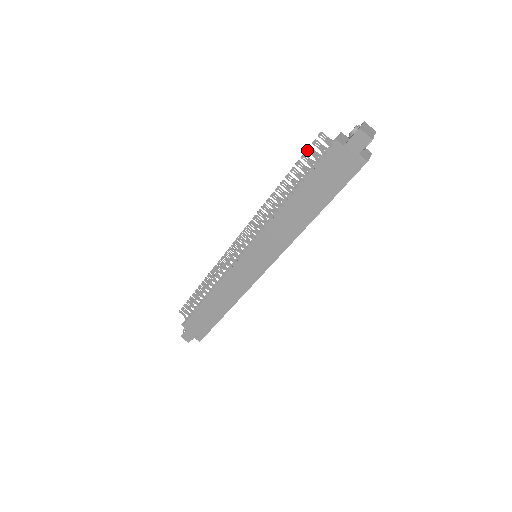
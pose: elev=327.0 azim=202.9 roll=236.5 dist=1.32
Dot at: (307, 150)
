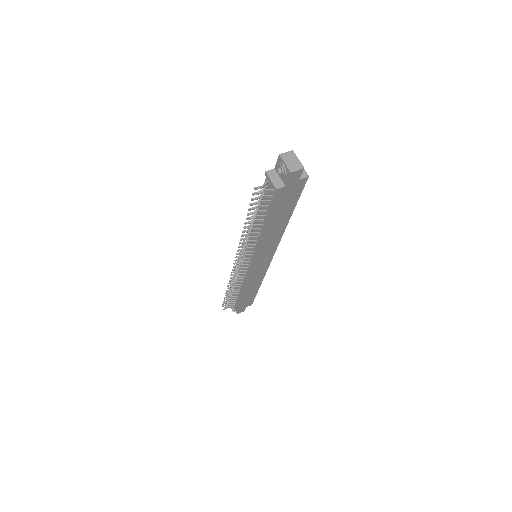
Dot at: occluded
